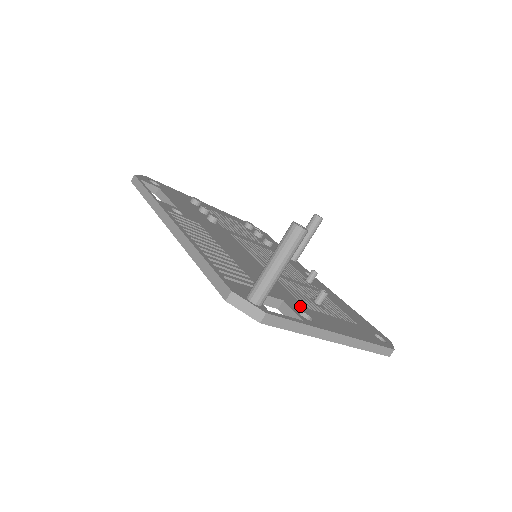
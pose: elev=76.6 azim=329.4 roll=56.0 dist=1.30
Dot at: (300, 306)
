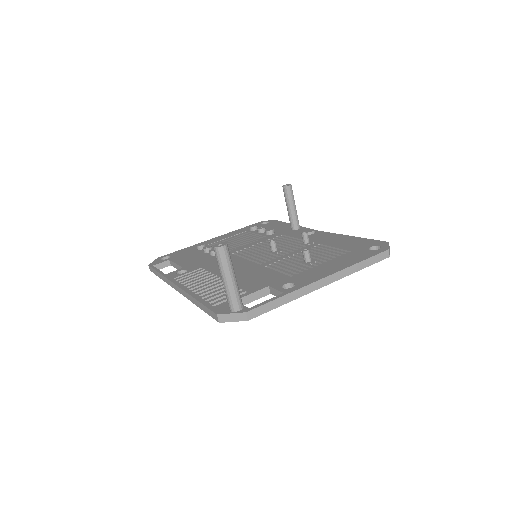
Dot at: (286, 279)
